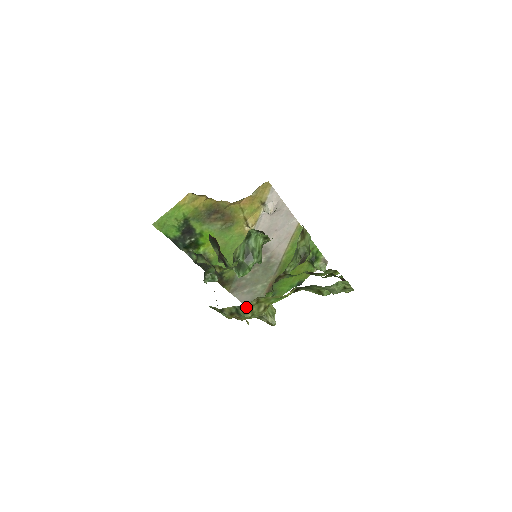
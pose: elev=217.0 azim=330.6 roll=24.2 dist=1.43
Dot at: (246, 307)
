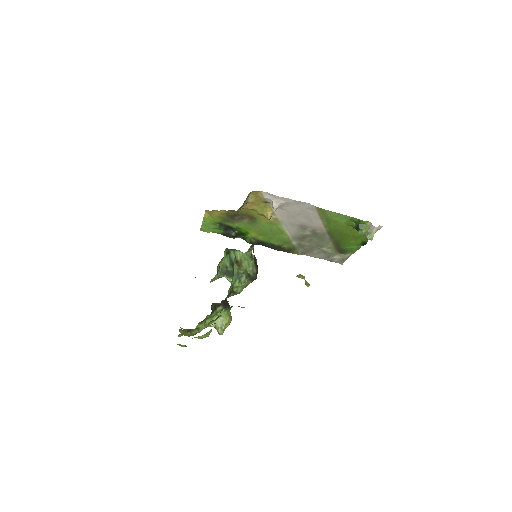
Dot at: (180, 332)
